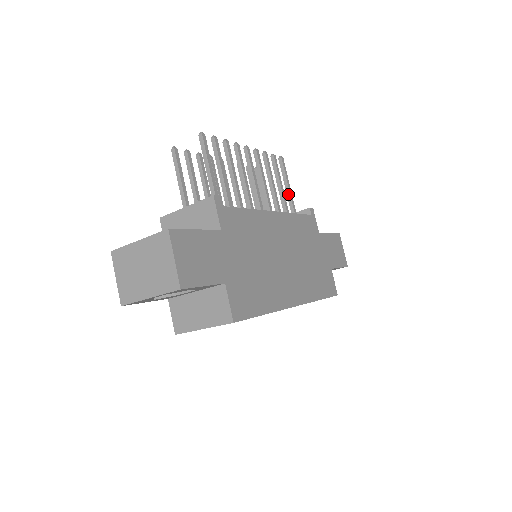
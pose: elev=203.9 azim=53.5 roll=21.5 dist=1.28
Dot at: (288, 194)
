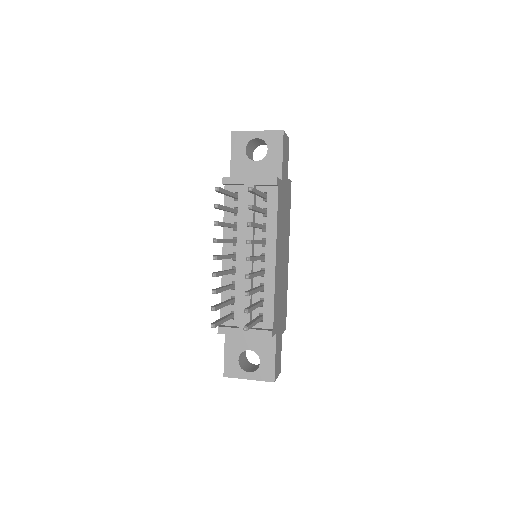
Dot at: (260, 196)
